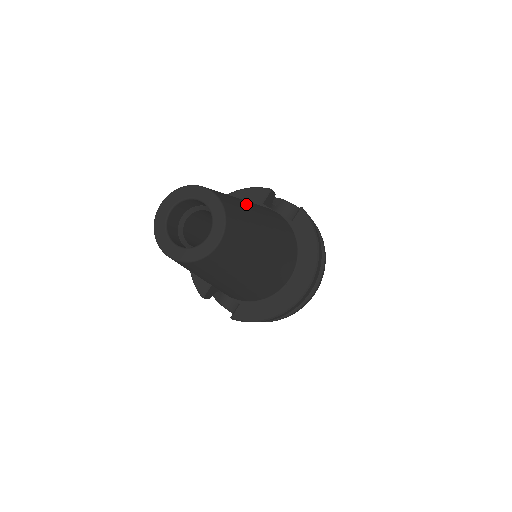
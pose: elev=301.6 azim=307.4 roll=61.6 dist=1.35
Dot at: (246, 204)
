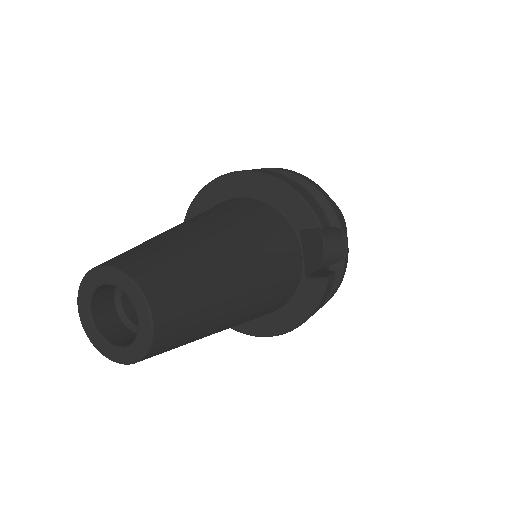
Dot at: (224, 298)
